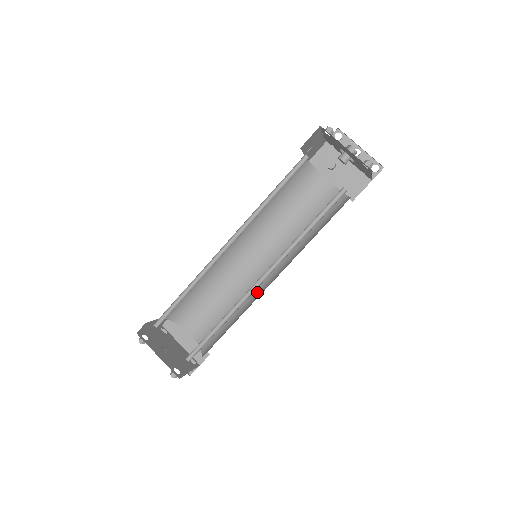
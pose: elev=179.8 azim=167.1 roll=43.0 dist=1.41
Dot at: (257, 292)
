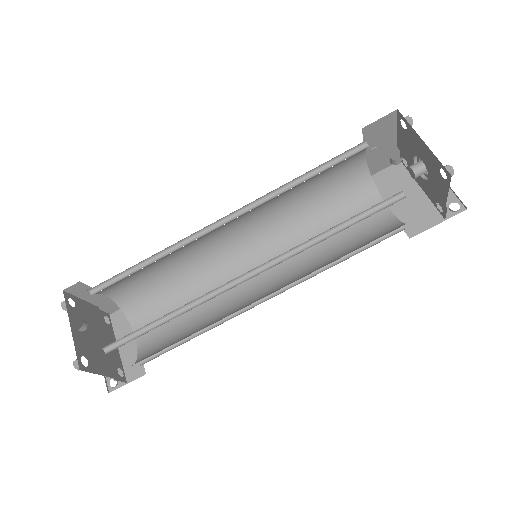
Dot at: (239, 308)
